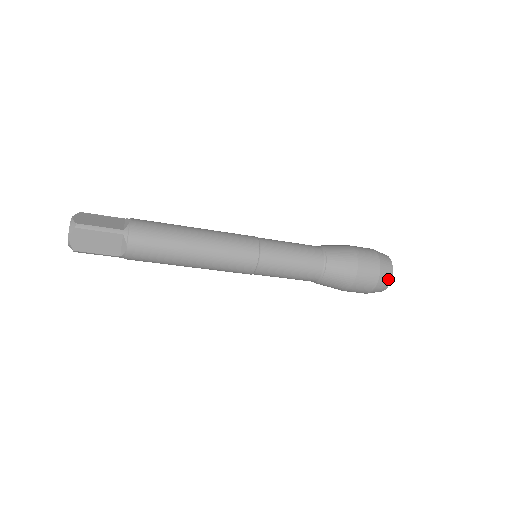
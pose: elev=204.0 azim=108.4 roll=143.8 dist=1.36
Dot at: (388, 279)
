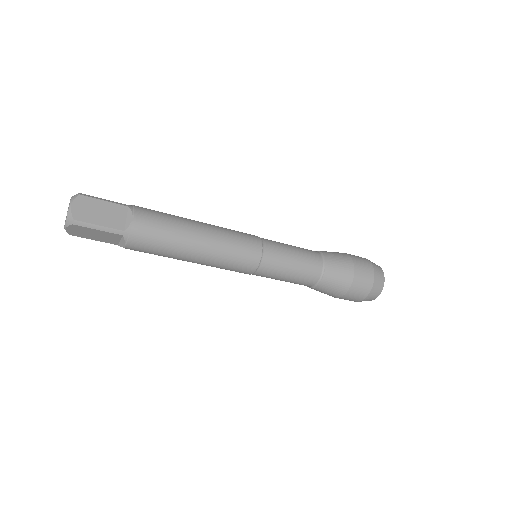
Dot at: (373, 298)
